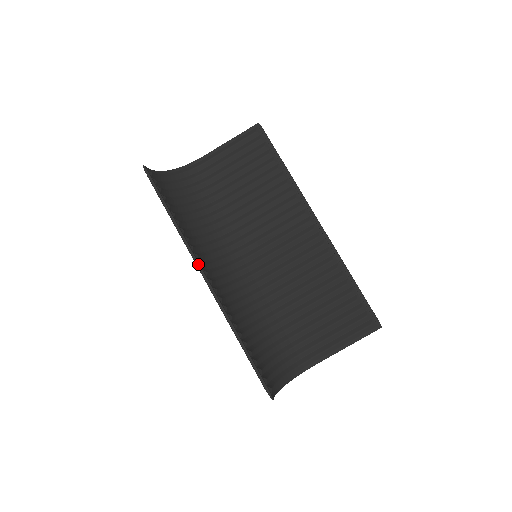
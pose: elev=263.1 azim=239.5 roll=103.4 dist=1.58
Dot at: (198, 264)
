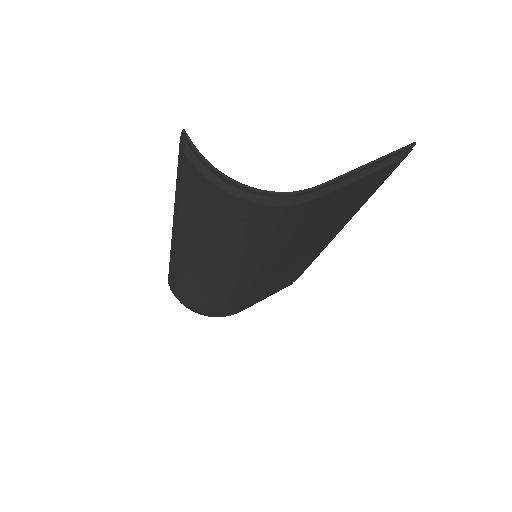
Dot at: occluded
